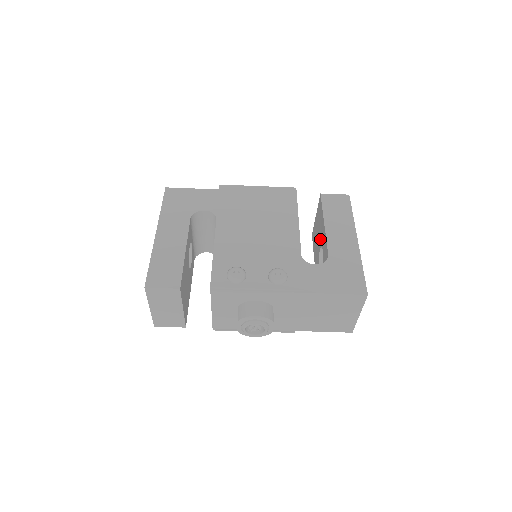
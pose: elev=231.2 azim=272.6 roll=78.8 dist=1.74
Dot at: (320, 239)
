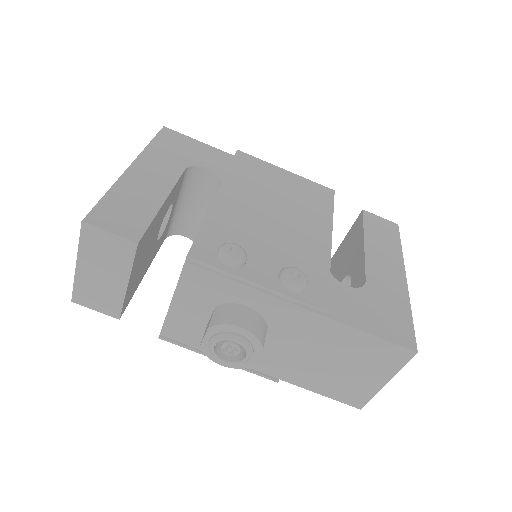
Dot at: (348, 265)
